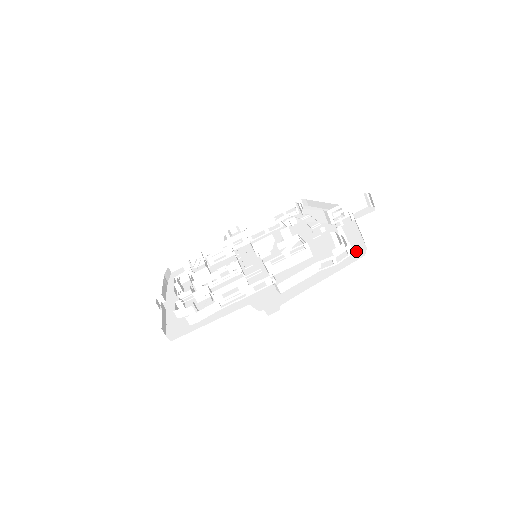
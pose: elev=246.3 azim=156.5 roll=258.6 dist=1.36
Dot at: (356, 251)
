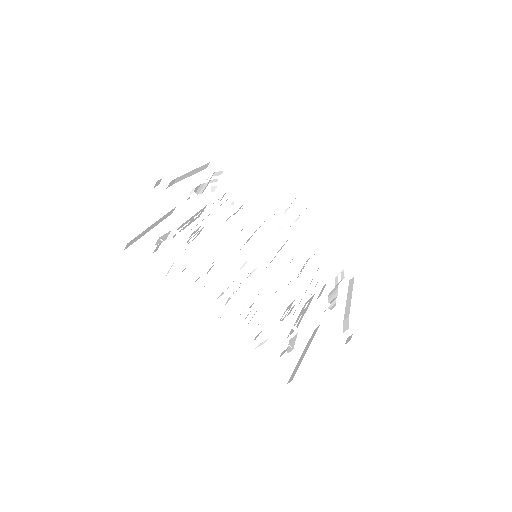
Dot at: occluded
